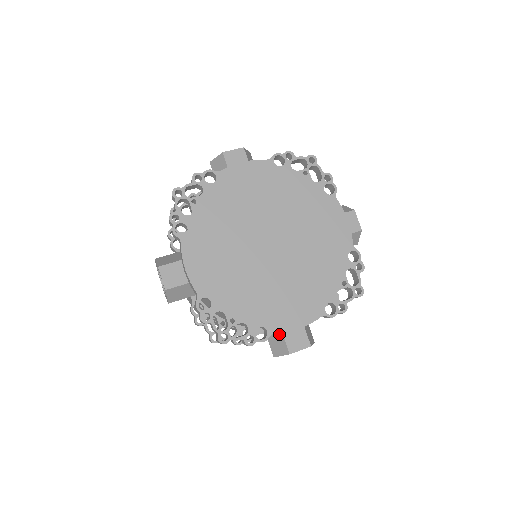
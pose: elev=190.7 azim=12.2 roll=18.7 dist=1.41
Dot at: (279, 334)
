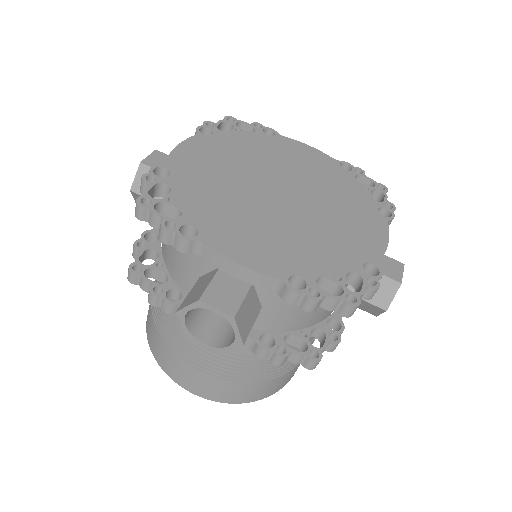
Dot at: occluded
